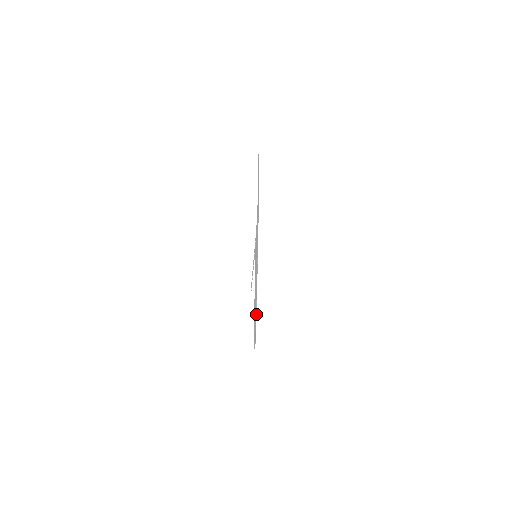
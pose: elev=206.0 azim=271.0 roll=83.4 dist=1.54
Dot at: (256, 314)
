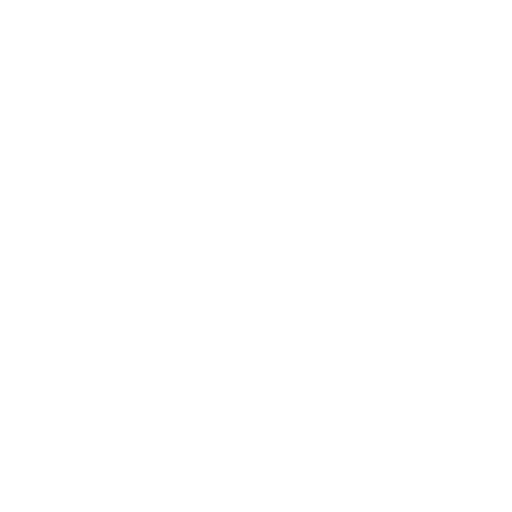
Dot at: occluded
